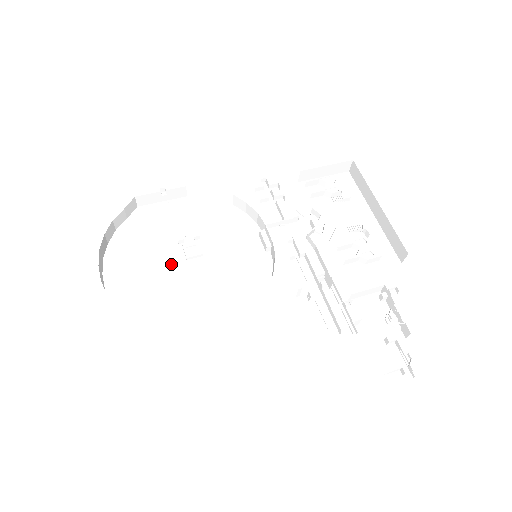
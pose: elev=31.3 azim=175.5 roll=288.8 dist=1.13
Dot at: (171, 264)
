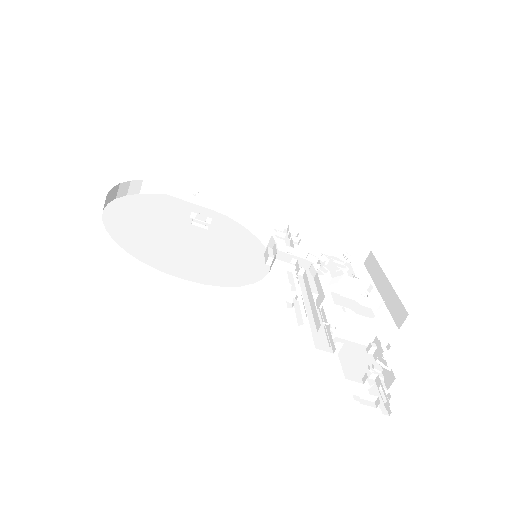
Dot at: (173, 228)
